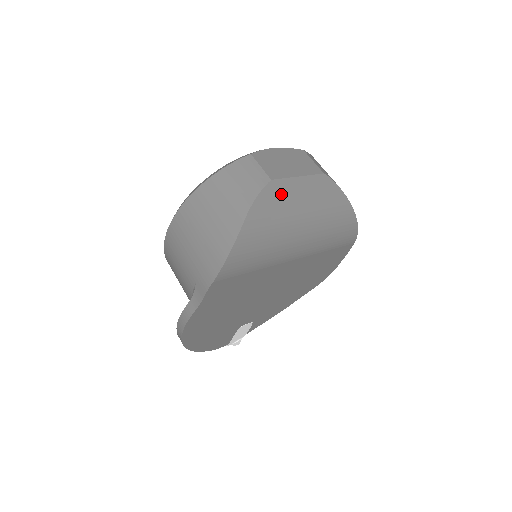
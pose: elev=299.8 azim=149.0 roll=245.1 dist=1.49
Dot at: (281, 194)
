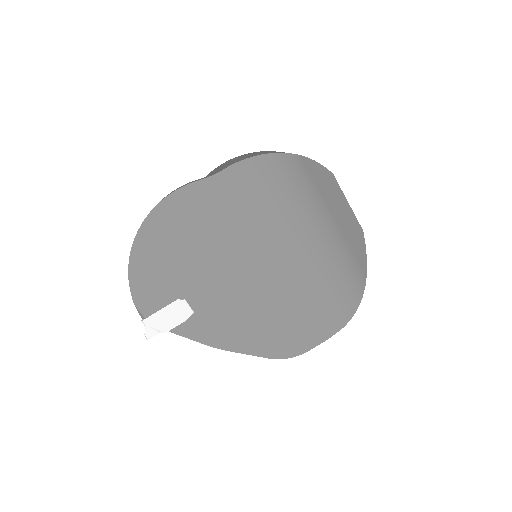
Dot at: (332, 188)
